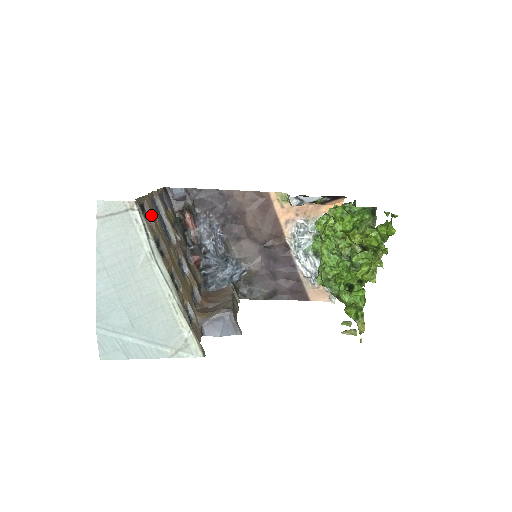
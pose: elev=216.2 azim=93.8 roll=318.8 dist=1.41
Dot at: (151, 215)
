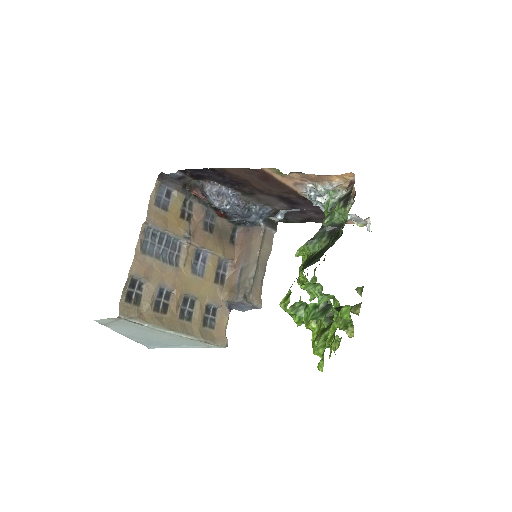
Dot at: (144, 279)
